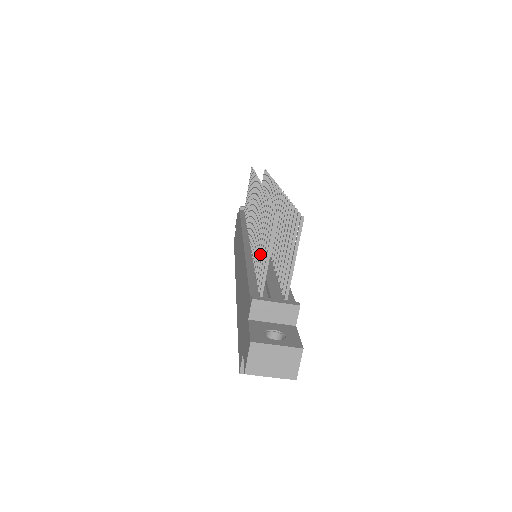
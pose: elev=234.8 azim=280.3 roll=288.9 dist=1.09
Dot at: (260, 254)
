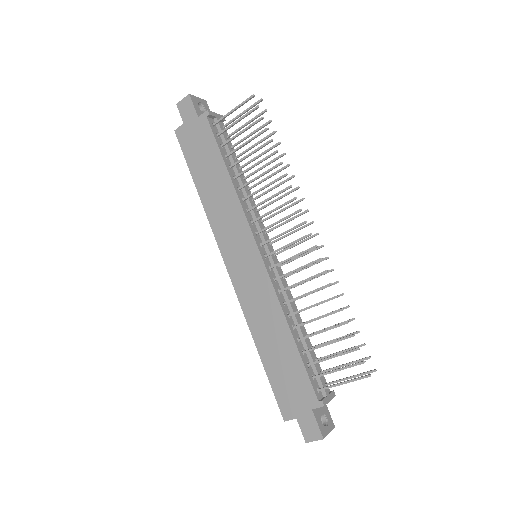
Dot at: occluded
